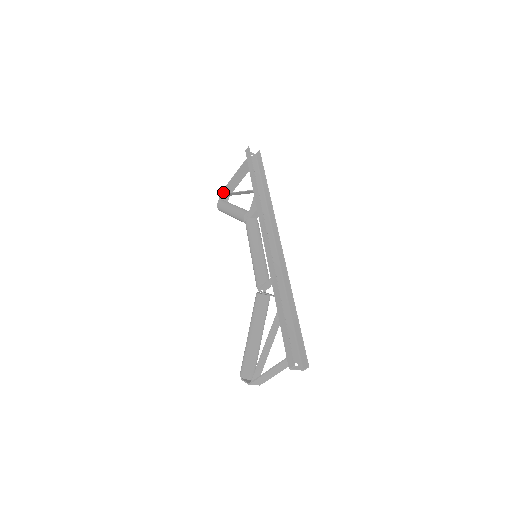
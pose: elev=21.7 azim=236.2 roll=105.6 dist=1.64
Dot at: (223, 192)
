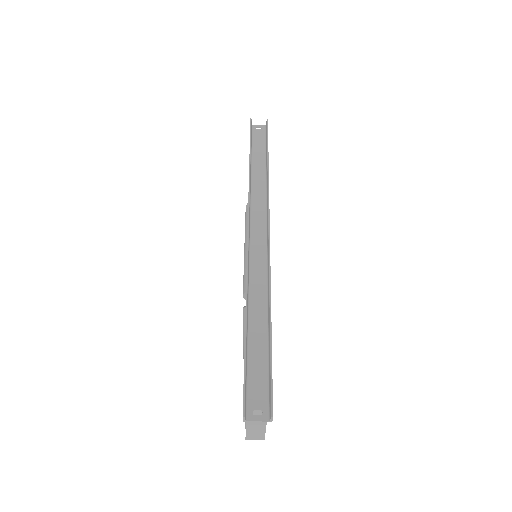
Dot at: occluded
